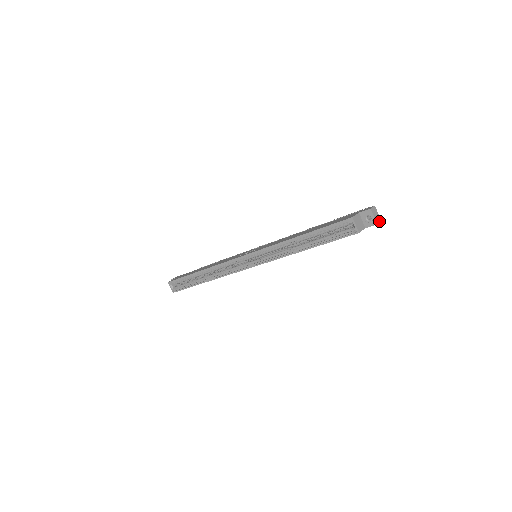
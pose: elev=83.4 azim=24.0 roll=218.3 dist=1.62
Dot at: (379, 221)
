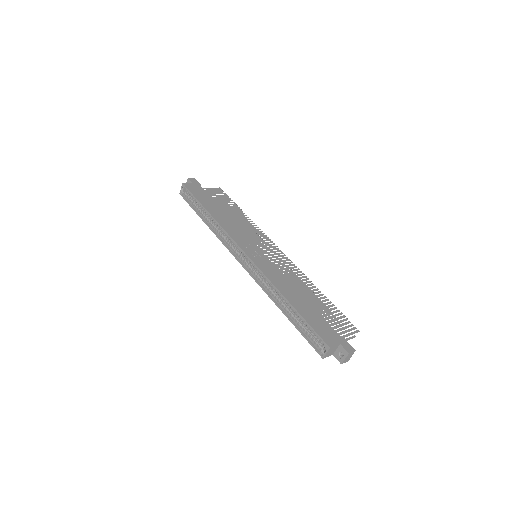
Dot at: (346, 361)
